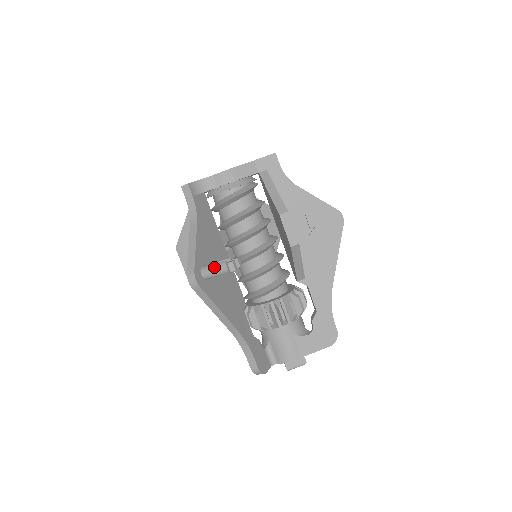
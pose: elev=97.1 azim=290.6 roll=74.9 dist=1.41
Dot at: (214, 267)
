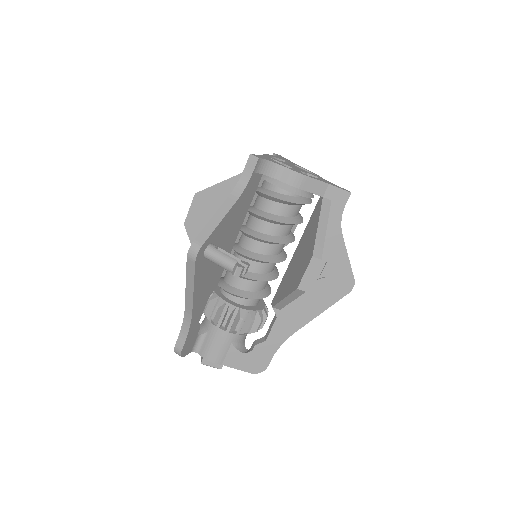
Dot at: (222, 256)
